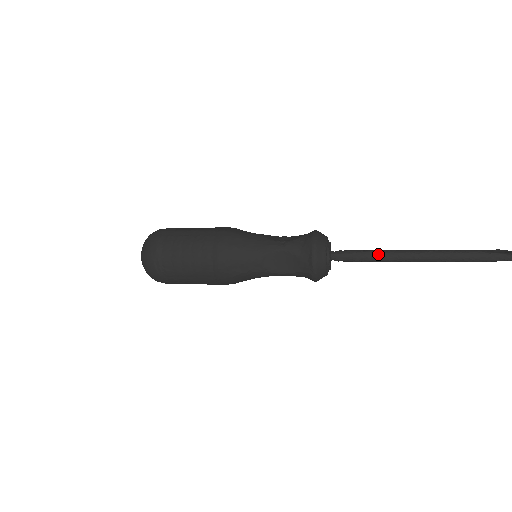
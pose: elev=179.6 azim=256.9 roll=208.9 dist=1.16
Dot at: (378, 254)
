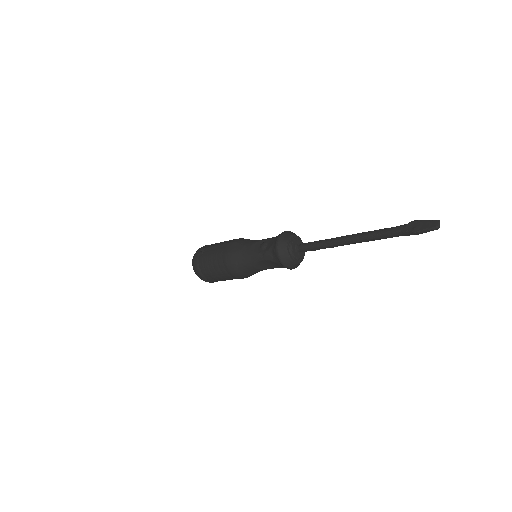
Dot at: (325, 245)
